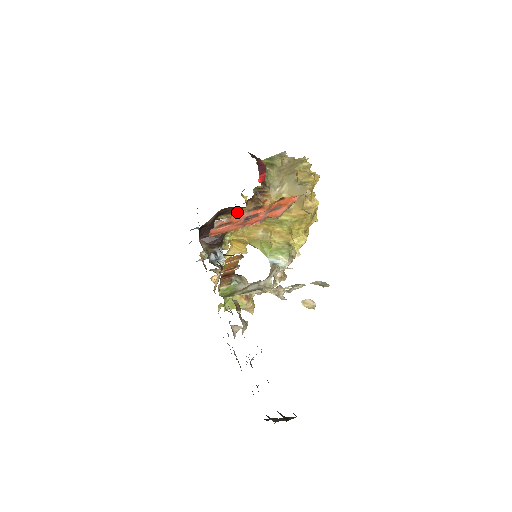
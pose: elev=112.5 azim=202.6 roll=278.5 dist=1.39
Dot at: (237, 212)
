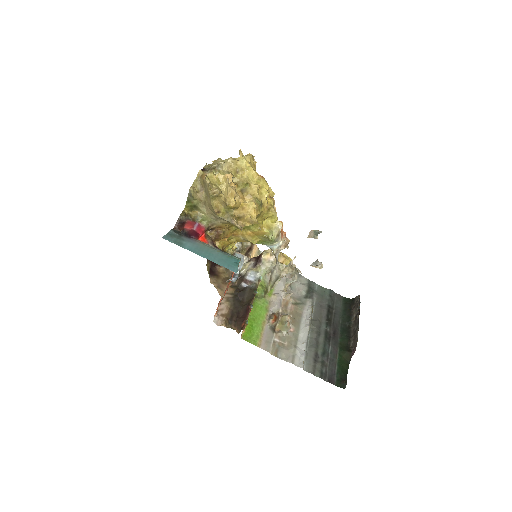
Dot at: occluded
